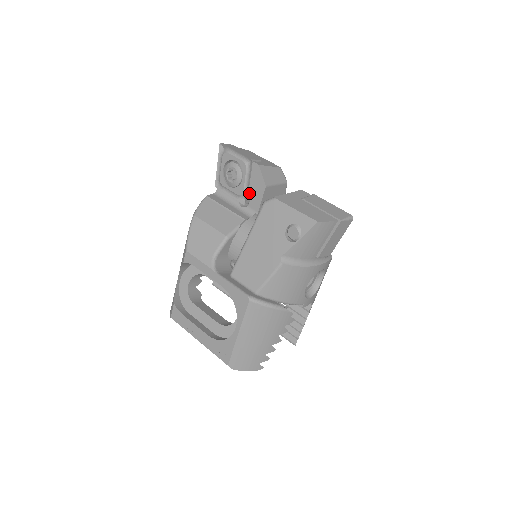
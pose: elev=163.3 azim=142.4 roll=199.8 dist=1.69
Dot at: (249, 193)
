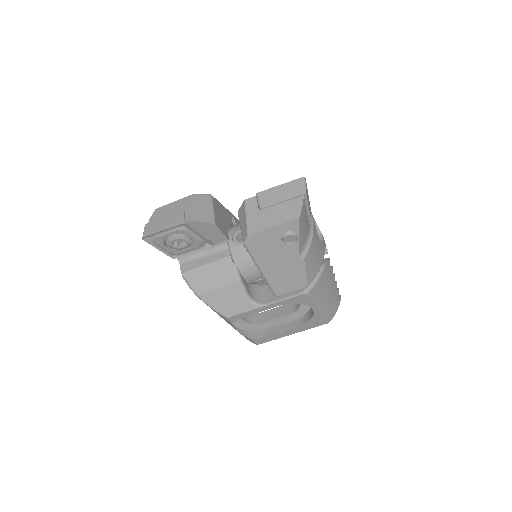
Dot at: (206, 238)
